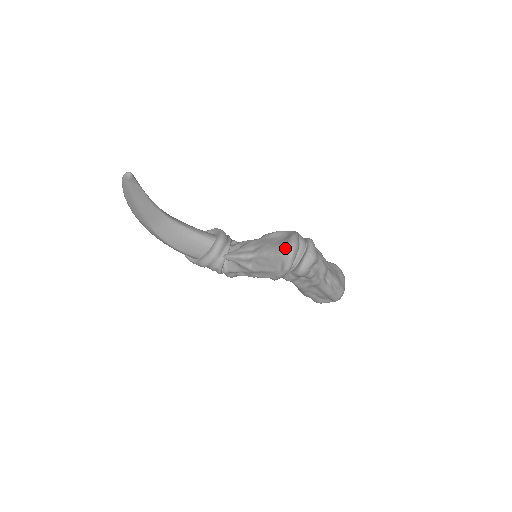
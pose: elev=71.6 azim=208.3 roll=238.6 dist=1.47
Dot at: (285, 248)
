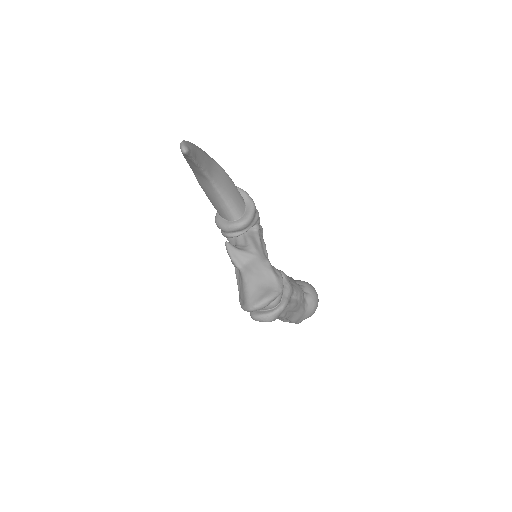
Dot at: (253, 300)
